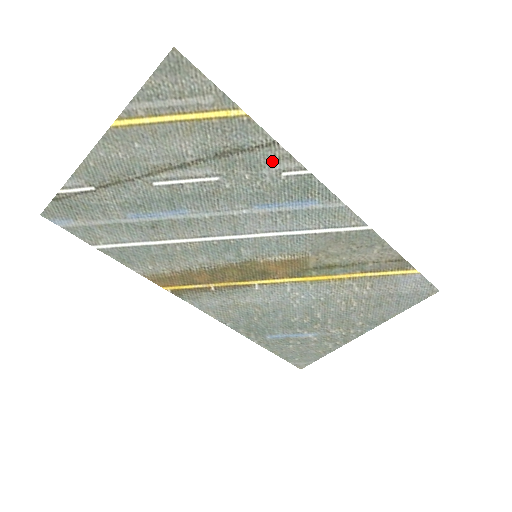
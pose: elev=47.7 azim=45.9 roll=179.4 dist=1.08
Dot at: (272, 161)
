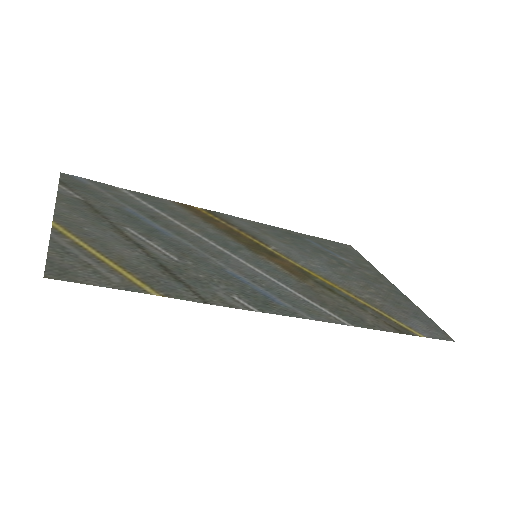
Dot at: (215, 295)
